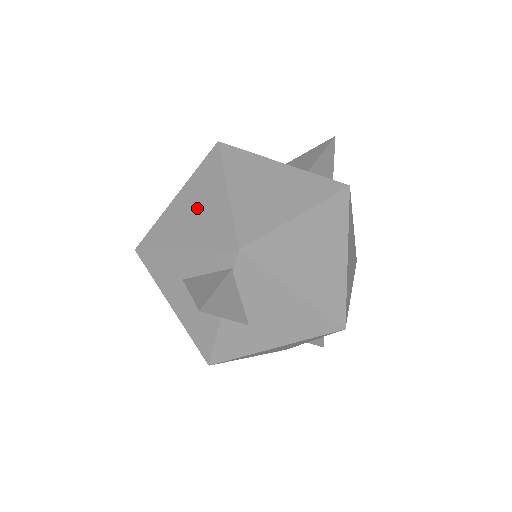
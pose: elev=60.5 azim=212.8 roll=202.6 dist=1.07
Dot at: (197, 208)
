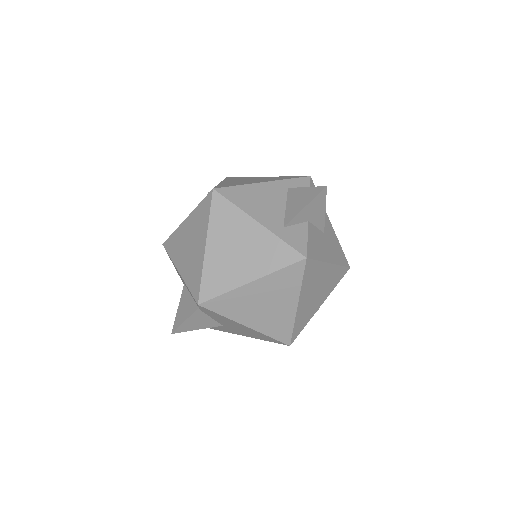
Dot at: (191, 244)
